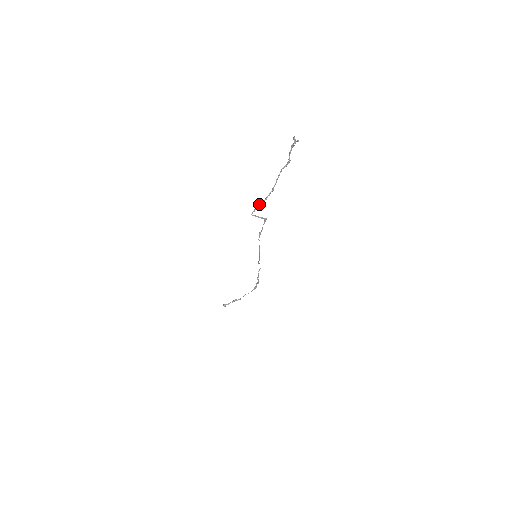
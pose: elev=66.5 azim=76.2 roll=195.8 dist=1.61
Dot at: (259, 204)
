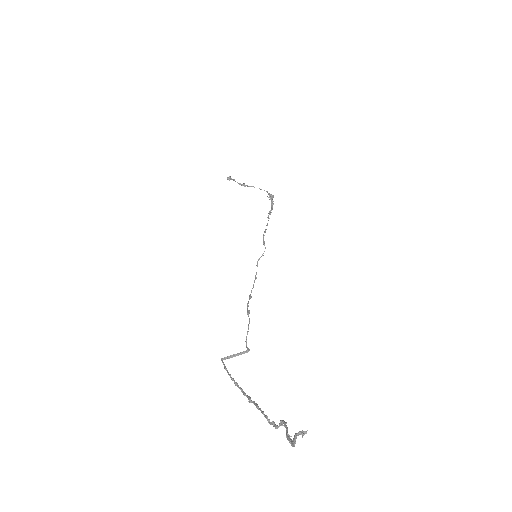
Dot at: occluded
